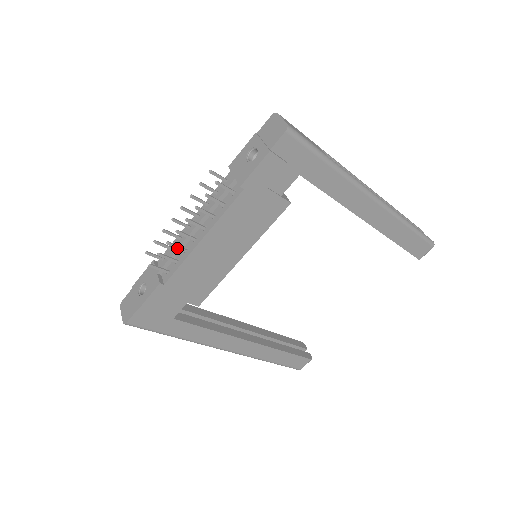
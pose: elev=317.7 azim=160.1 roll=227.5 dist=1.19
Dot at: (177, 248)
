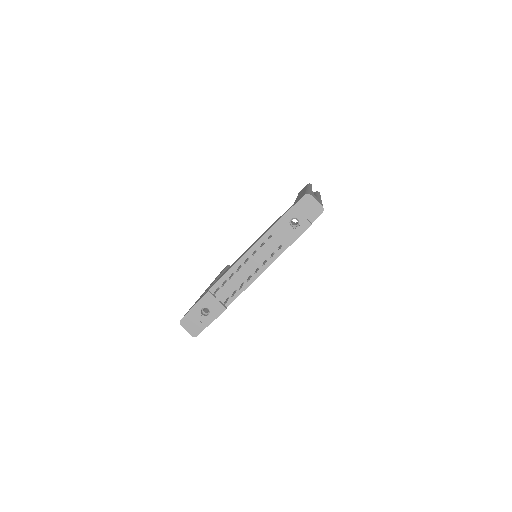
Dot at: occluded
